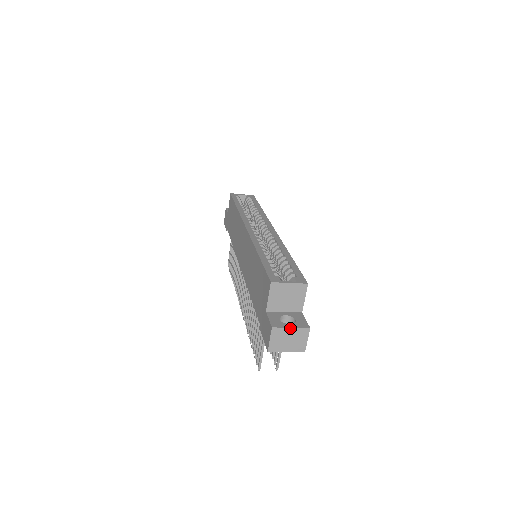
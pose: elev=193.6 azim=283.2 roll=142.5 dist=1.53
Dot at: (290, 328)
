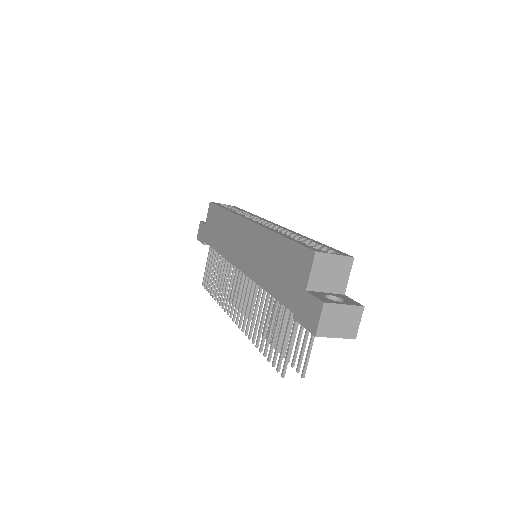
Dot at: (343, 305)
